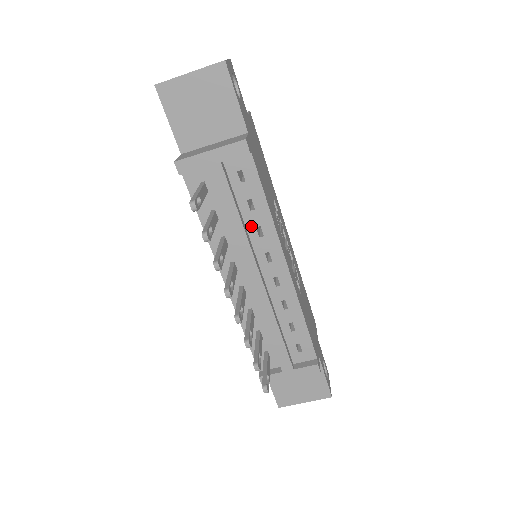
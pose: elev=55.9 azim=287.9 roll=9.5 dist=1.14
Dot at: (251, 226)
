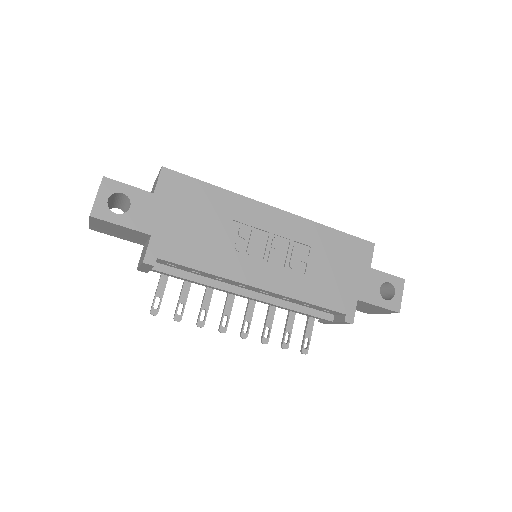
Dot at: (212, 278)
